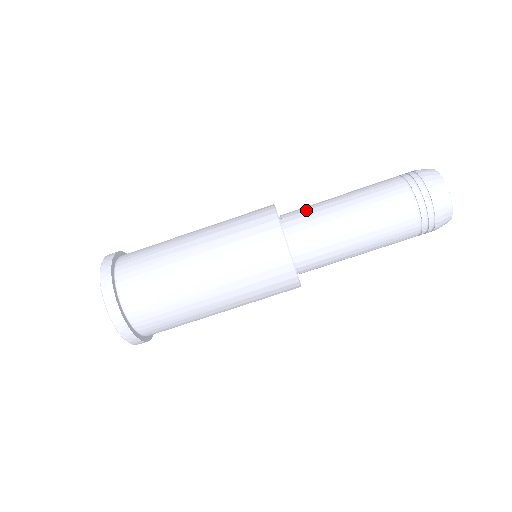
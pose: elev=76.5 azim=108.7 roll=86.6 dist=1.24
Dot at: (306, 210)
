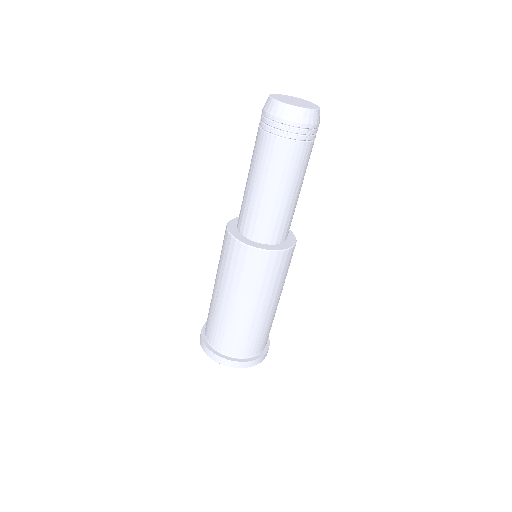
Dot at: (241, 209)
